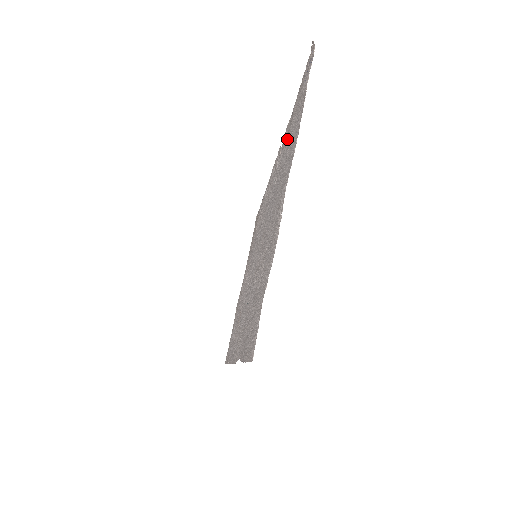
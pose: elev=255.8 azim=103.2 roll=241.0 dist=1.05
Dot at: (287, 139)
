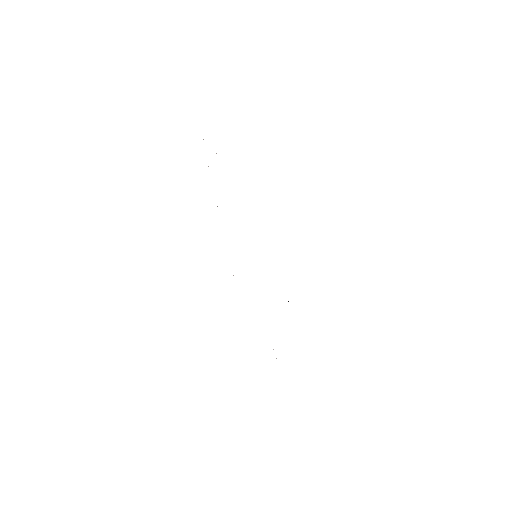
Dot at: occluded
